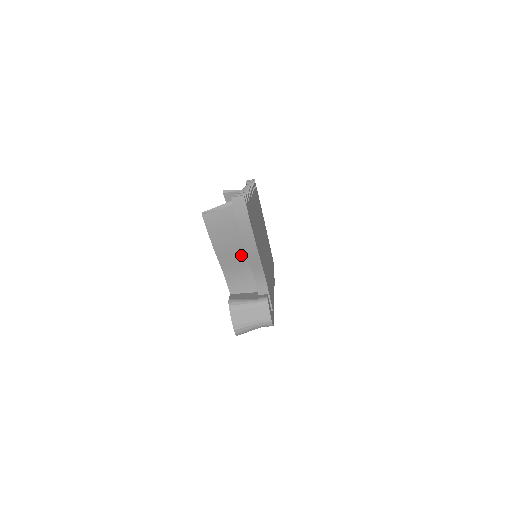
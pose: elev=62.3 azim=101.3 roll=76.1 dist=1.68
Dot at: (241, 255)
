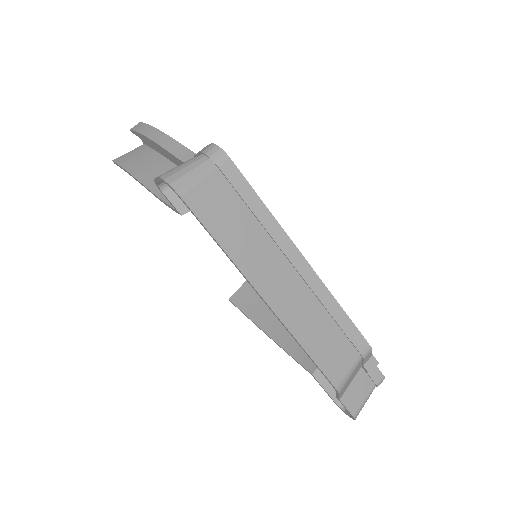
Dot at: occluded
